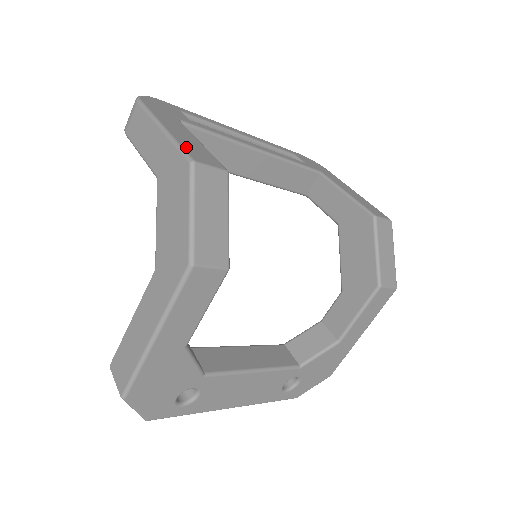
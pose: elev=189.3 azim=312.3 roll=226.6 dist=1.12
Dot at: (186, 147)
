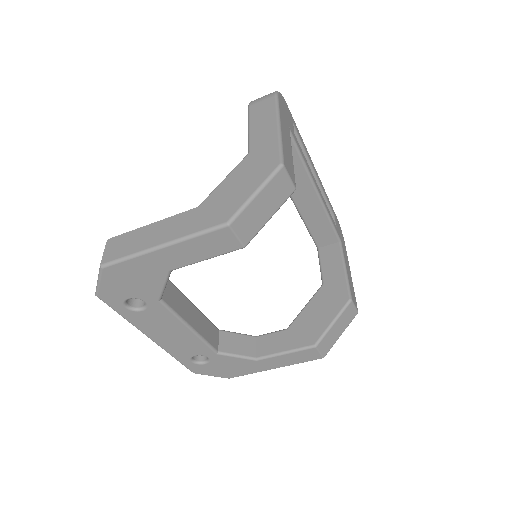
Dot at: (285, 152)
